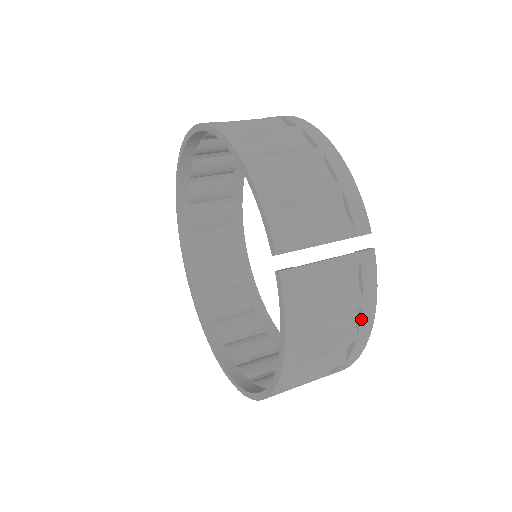
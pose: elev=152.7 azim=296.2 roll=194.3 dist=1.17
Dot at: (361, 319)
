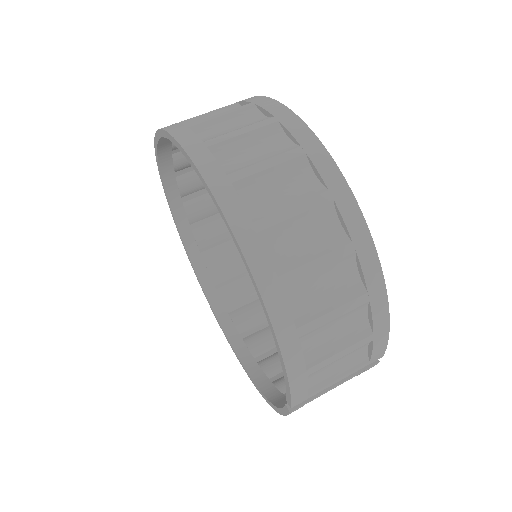
Dot at: occluded
